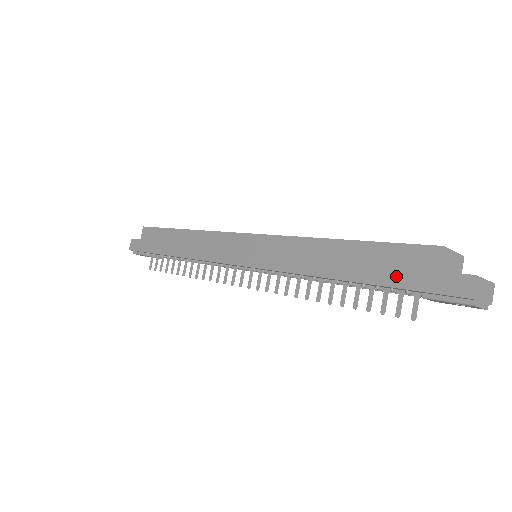
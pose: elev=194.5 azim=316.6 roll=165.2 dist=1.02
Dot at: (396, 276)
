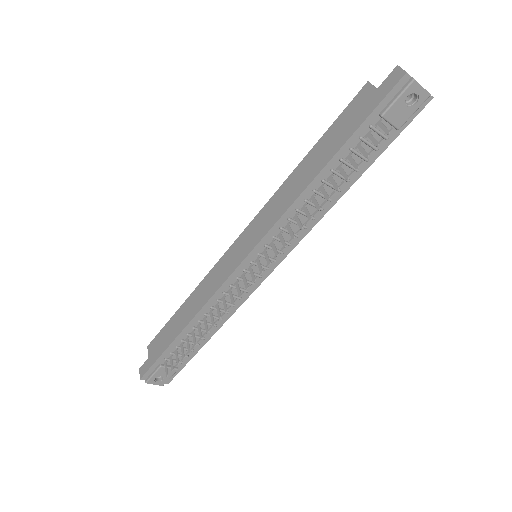
Dot at: (354, 122)
